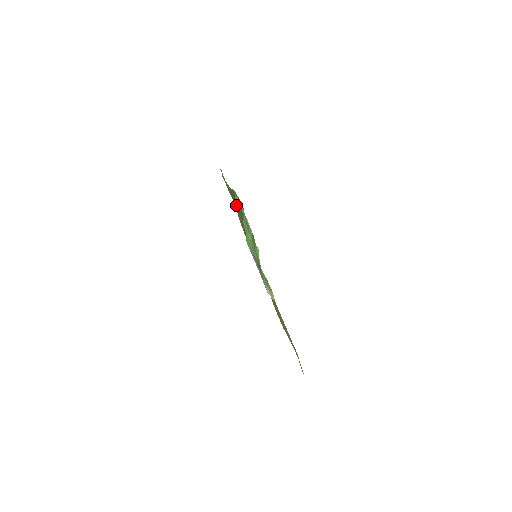
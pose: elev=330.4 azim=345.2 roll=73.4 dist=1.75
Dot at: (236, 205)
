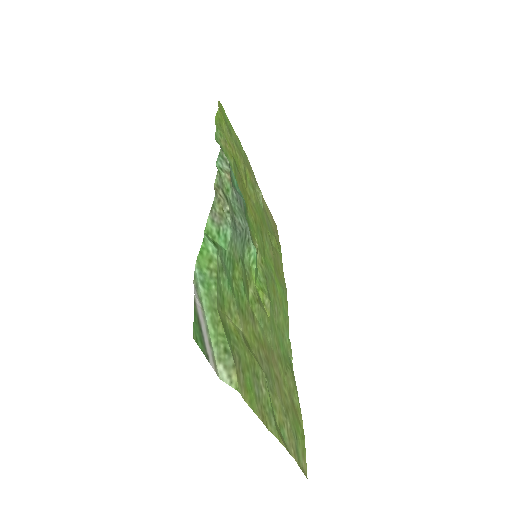
Dot at: occluded
